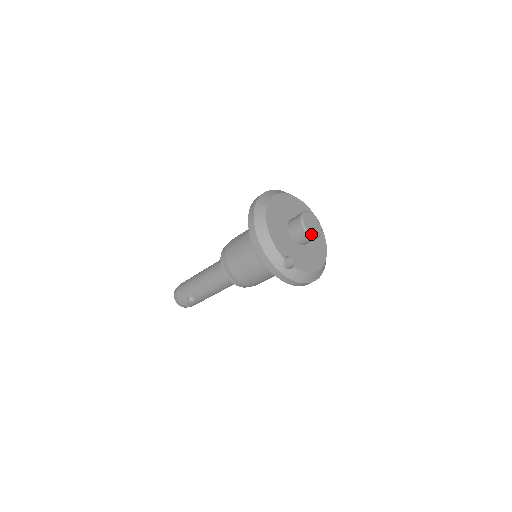
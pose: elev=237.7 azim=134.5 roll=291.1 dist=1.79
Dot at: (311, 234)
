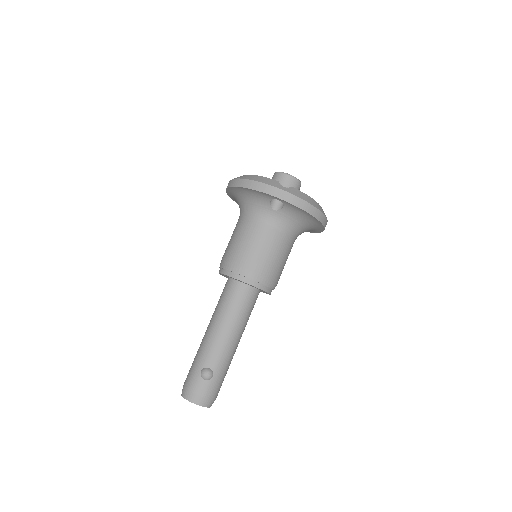
Dot at: (291, 175)
